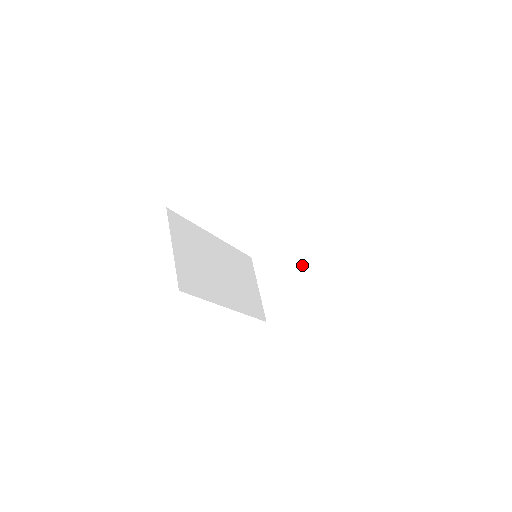
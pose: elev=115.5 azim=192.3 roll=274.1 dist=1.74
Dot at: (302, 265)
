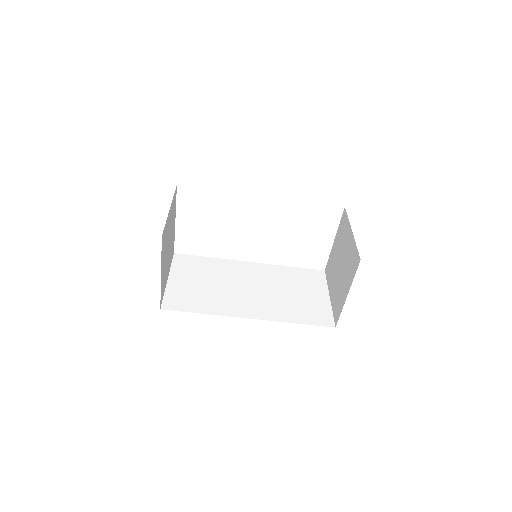
Dot at: (344, 246)
